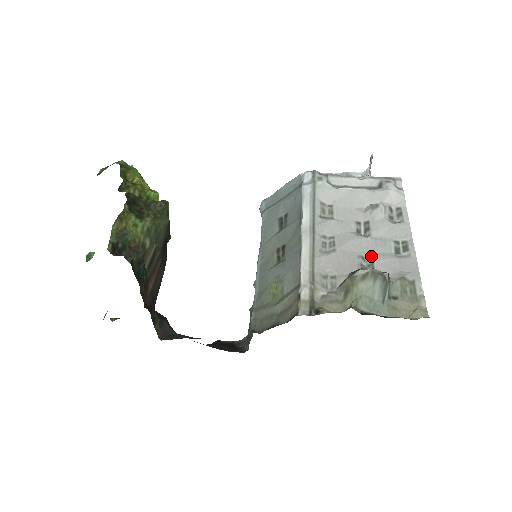
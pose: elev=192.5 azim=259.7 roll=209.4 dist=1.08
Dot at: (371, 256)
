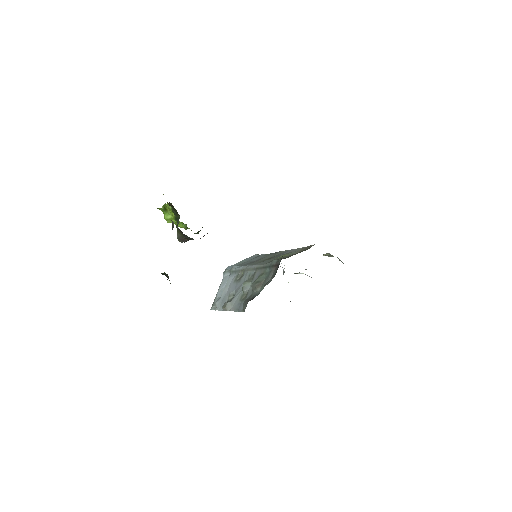
Dot at: occluded
